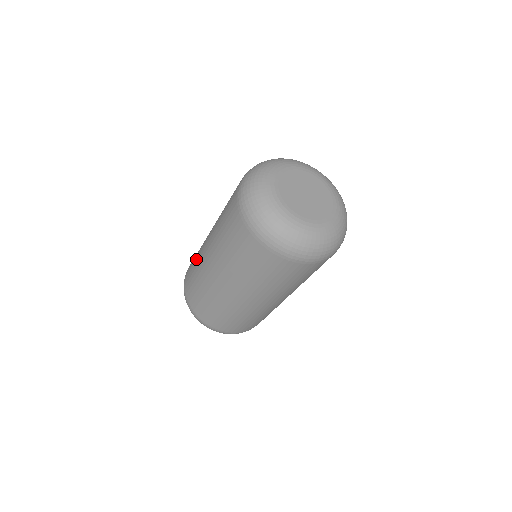
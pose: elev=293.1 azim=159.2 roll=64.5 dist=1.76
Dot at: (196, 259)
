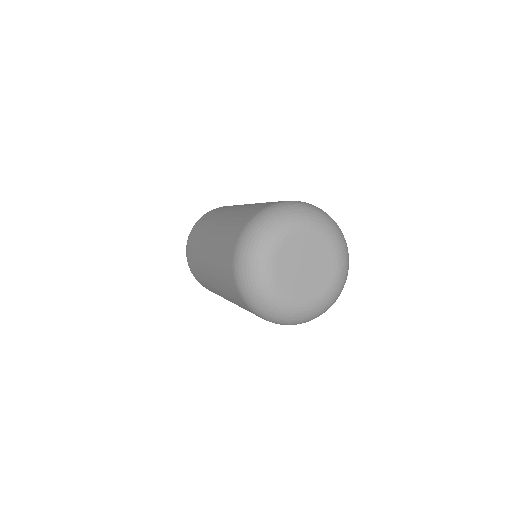
Dot at: (196, 257)
